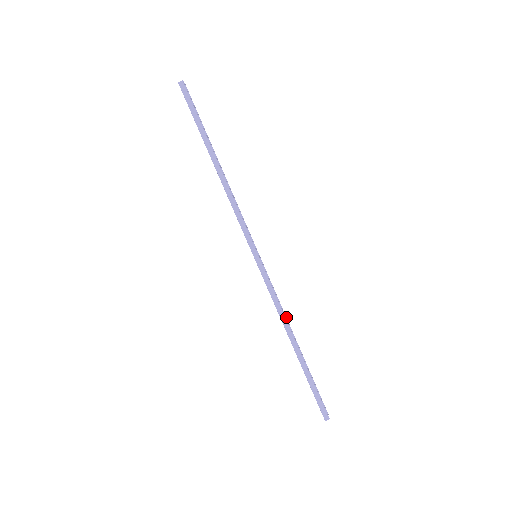
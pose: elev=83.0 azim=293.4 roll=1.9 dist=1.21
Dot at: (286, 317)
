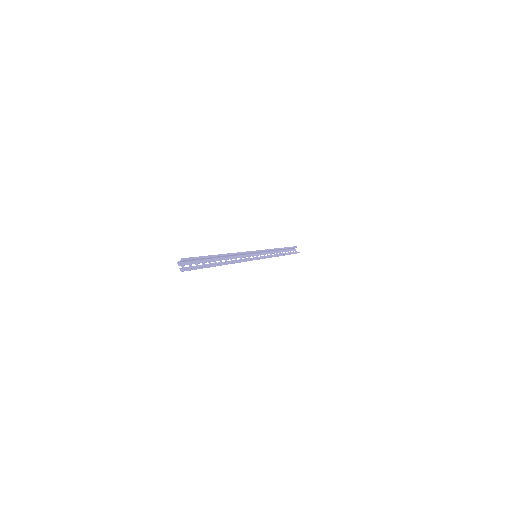
Dot at: (274, 249)
